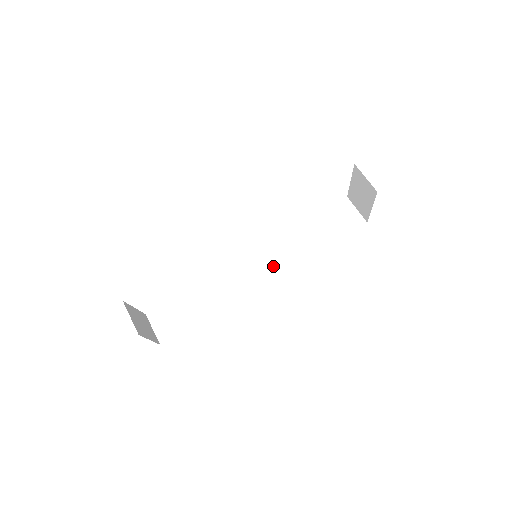
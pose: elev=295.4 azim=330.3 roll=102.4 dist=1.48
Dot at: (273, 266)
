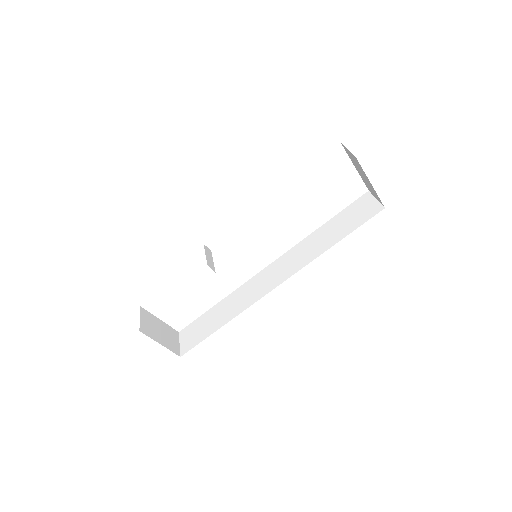
Dot at: (286, 271)
